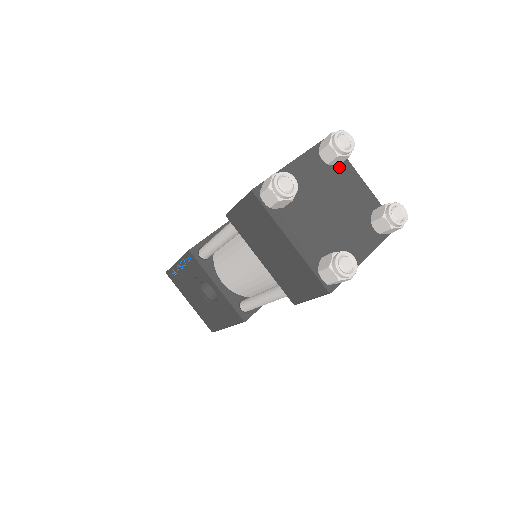
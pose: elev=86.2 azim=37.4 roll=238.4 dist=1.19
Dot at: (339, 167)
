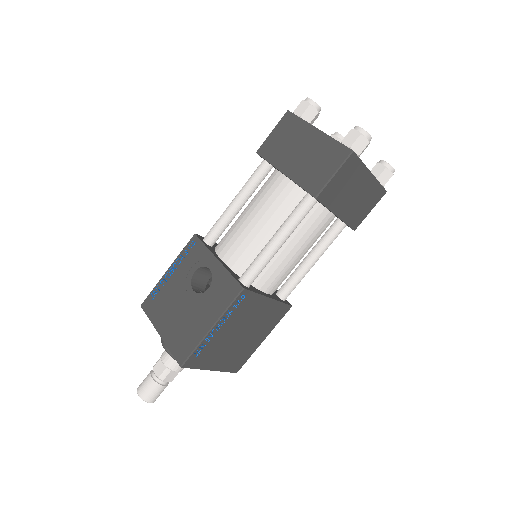
Dot at: occluded
